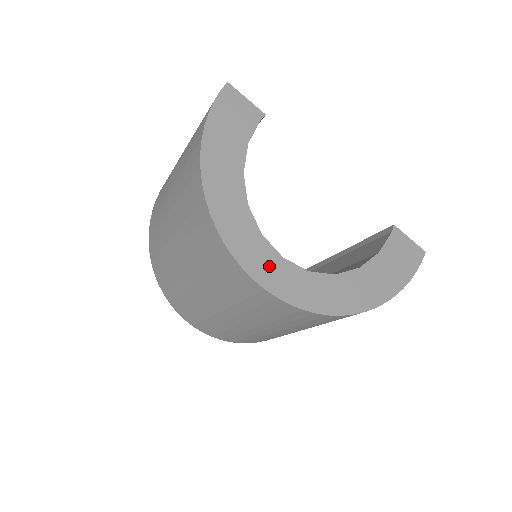
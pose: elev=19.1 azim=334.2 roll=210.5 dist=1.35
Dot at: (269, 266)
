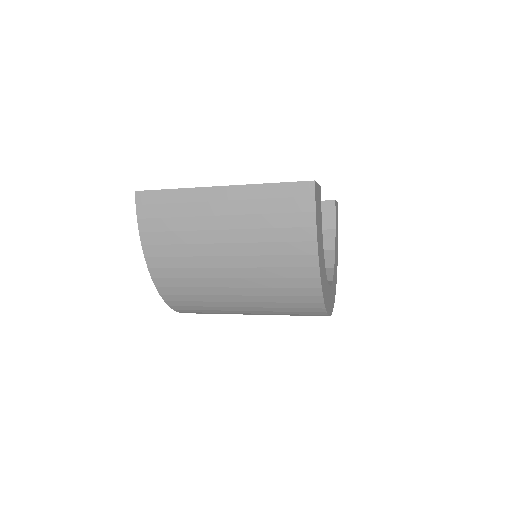
Dot at: (330, 300)
